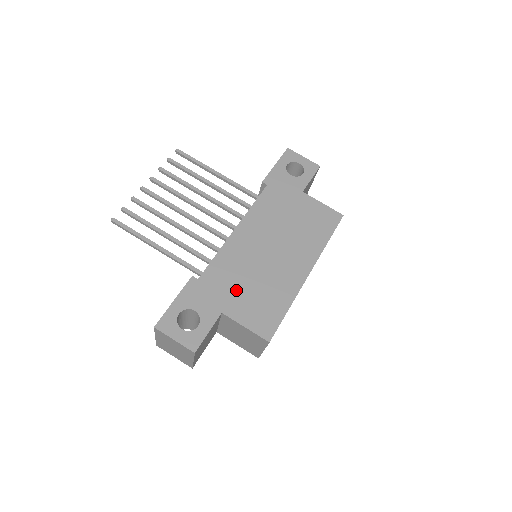
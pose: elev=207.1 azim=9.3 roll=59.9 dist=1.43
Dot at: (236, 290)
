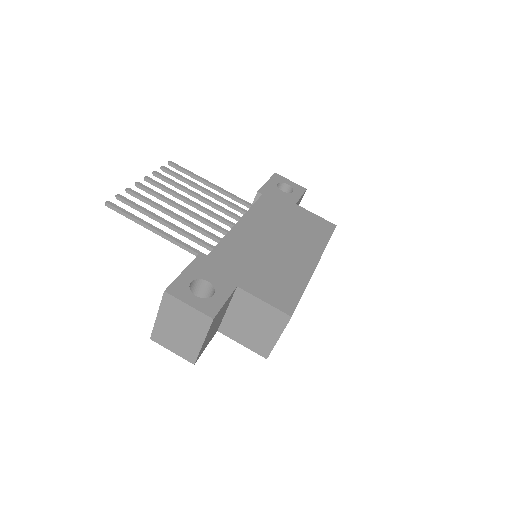
Dot at: (248, 269)
